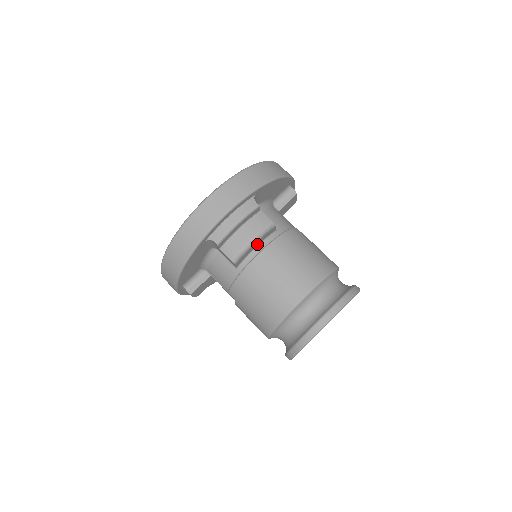
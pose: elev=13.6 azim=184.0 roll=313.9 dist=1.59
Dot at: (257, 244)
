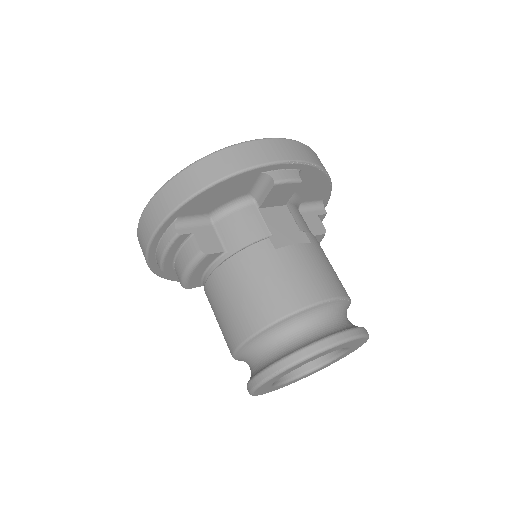
Dot at: (202, 270)
